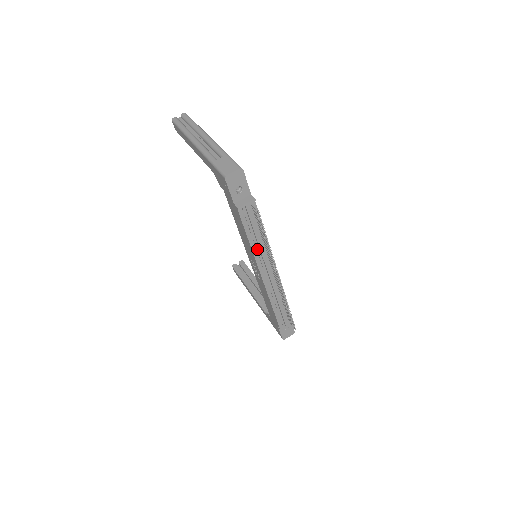
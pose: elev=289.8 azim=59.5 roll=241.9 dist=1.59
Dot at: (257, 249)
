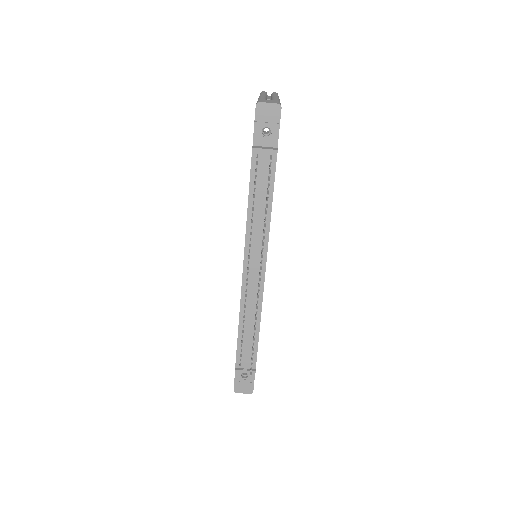
Dot at: (253, 225)
